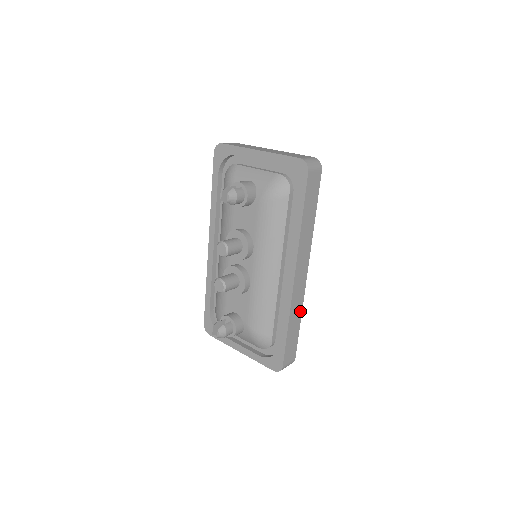
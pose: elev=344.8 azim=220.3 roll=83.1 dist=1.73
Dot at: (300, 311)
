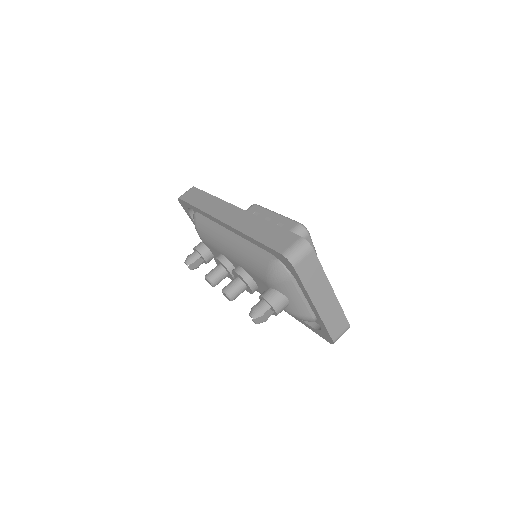
Dot at: occluded
